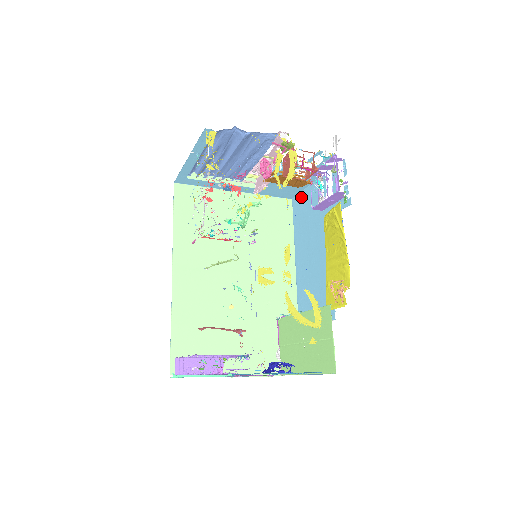
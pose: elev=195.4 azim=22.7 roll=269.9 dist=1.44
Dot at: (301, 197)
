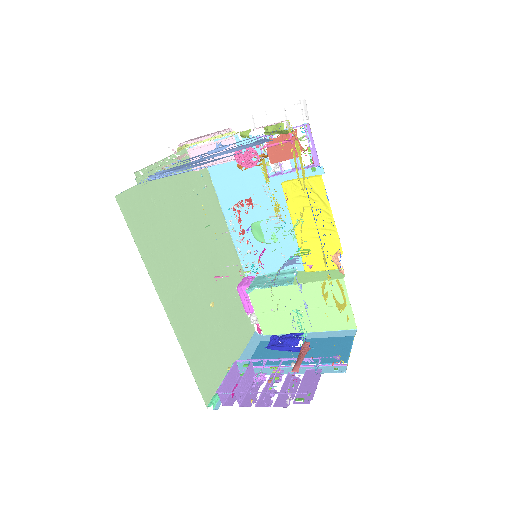
Dot at: occluded
